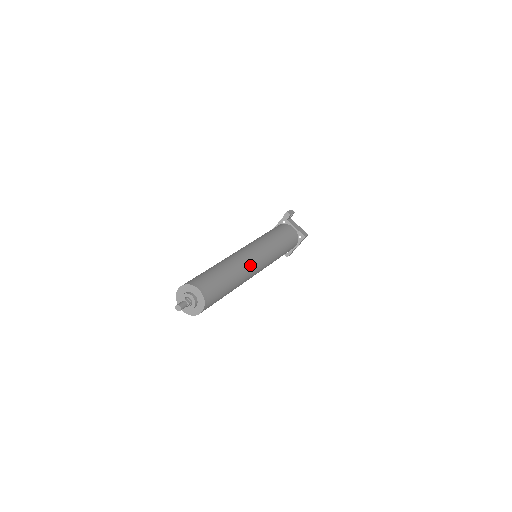
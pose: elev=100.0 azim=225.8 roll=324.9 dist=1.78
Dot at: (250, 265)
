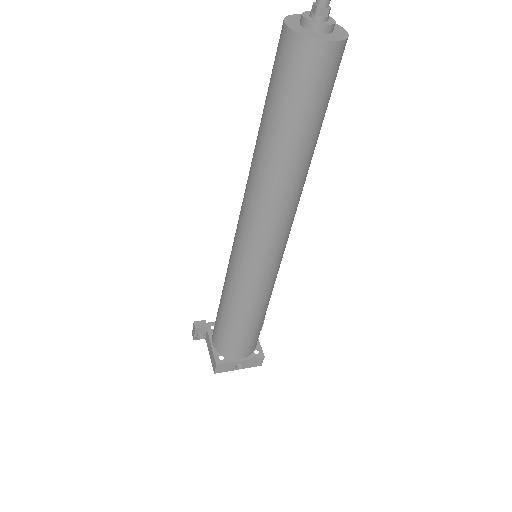
Dot at: occluded
